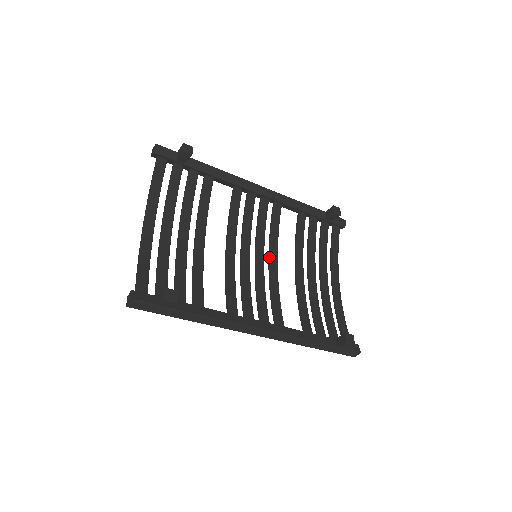
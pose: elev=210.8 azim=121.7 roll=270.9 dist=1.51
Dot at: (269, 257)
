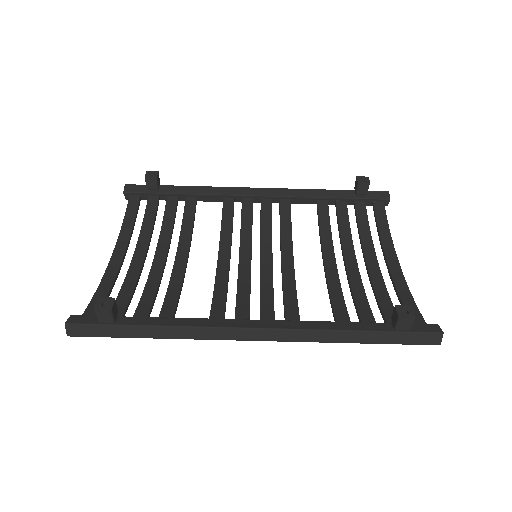
Dot at: occluded
